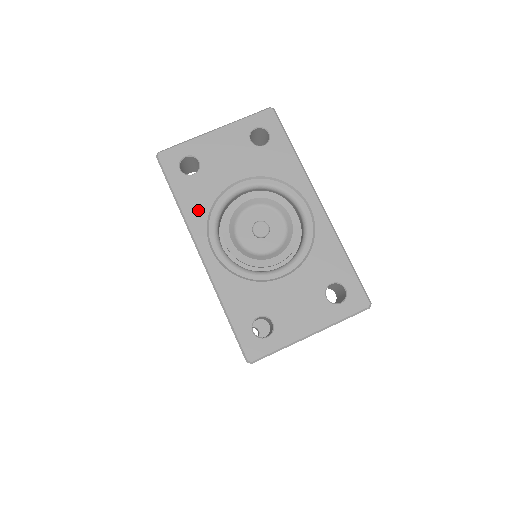
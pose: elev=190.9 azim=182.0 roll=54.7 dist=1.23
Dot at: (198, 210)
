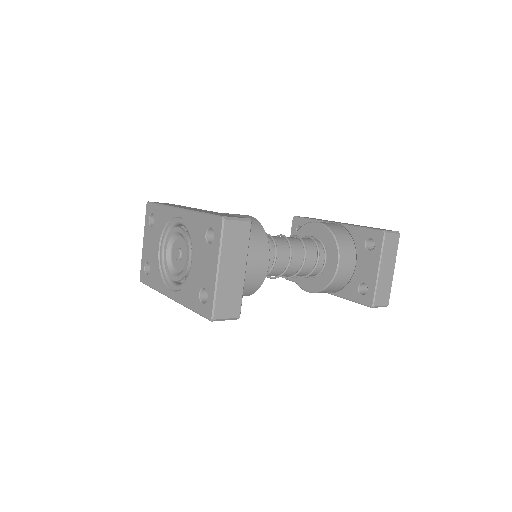
Dot at: (159, 282)
